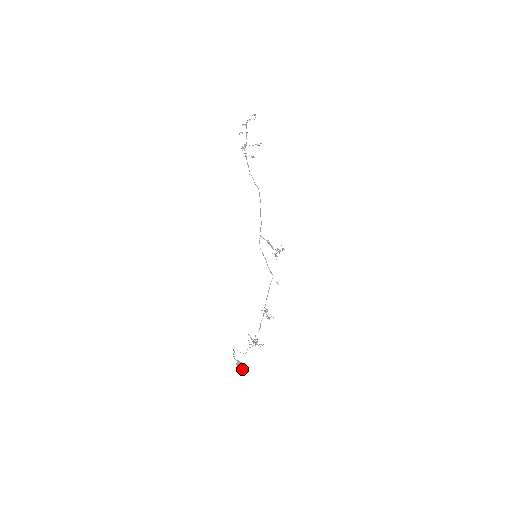
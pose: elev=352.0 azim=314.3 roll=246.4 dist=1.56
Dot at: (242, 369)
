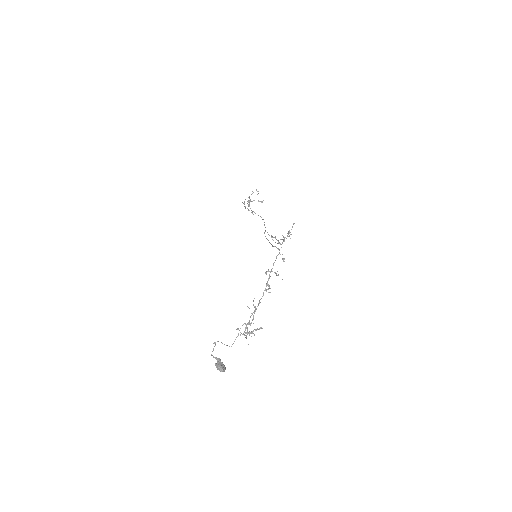
Dot at: (222, 370)
